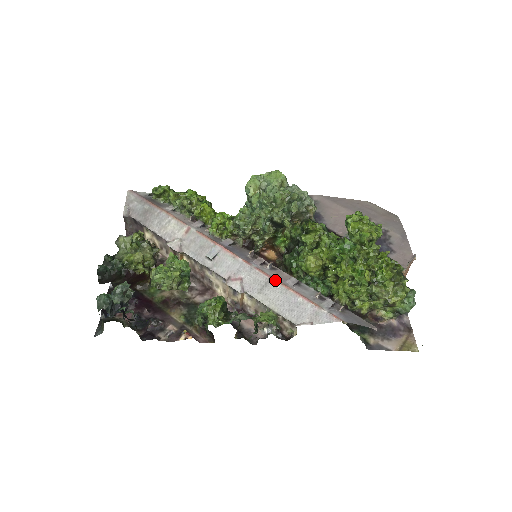
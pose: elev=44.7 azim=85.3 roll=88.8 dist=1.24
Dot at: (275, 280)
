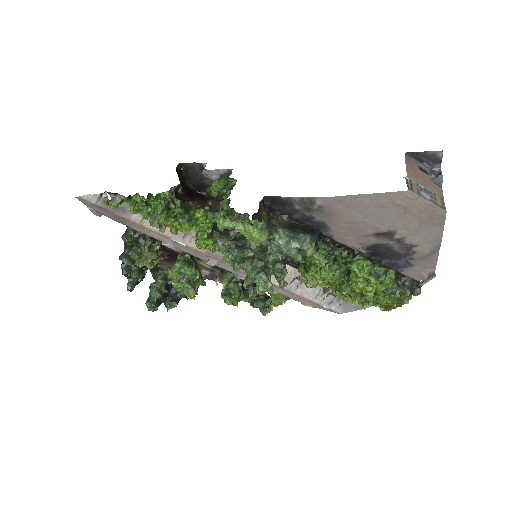
Dot at: (278, 287)
